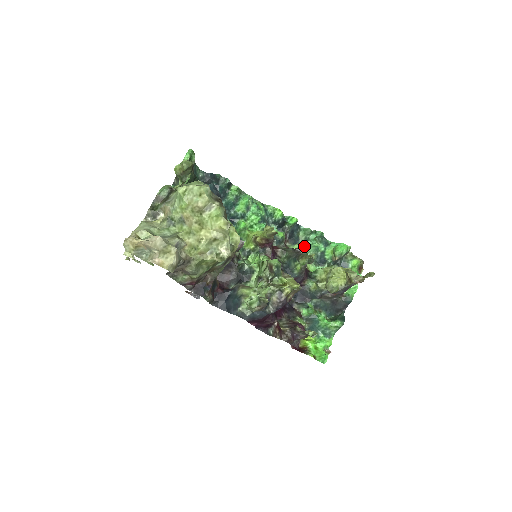
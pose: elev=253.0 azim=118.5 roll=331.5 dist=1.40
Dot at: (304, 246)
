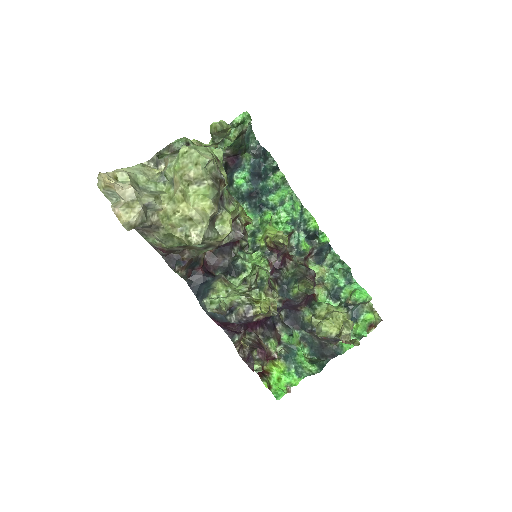
Dot at: (325, 271)
